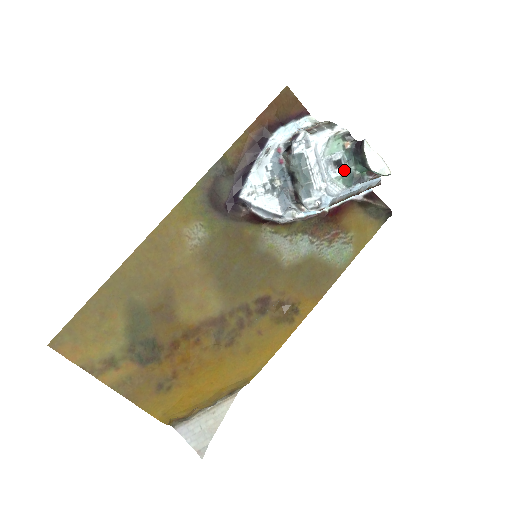
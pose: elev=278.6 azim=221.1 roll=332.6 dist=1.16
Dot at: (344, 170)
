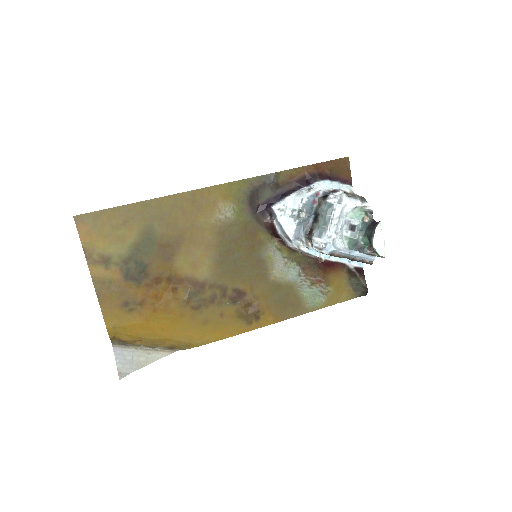
Dot at: (354, 235)
